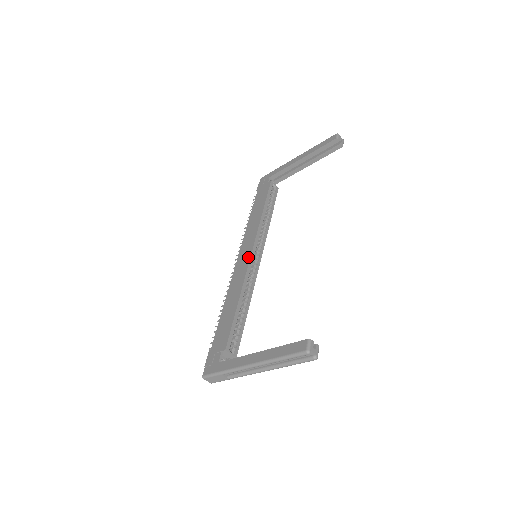
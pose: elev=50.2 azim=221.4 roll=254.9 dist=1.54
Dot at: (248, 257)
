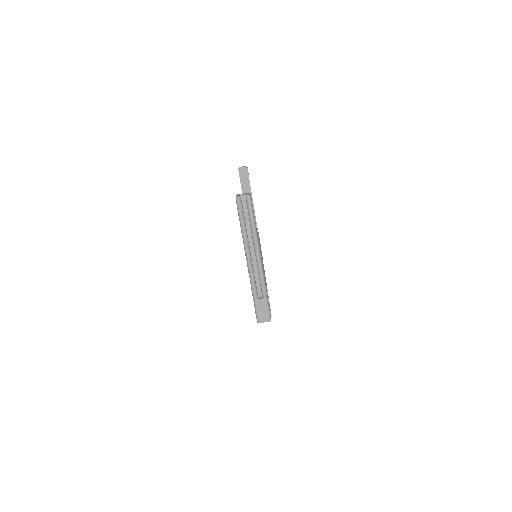
Dot at: occluded
